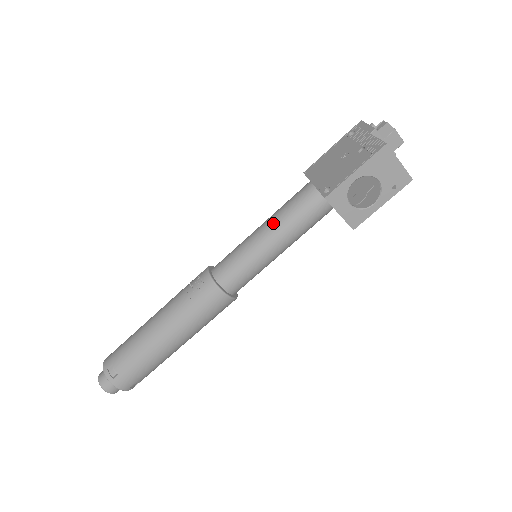
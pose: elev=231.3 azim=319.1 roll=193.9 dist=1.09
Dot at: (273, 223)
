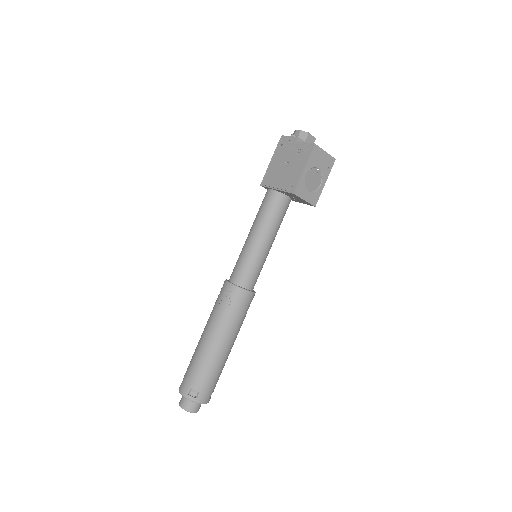
Dot at: (259, 227)
